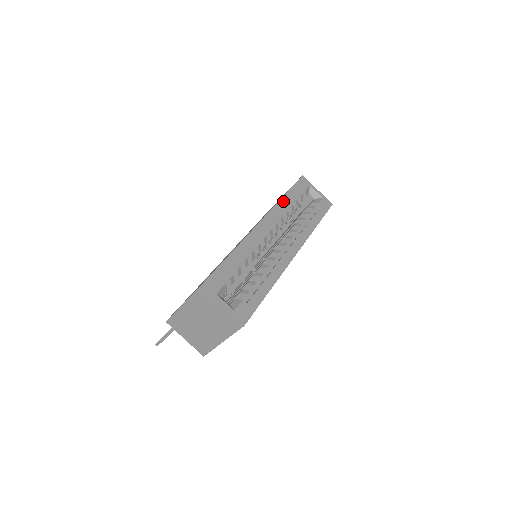
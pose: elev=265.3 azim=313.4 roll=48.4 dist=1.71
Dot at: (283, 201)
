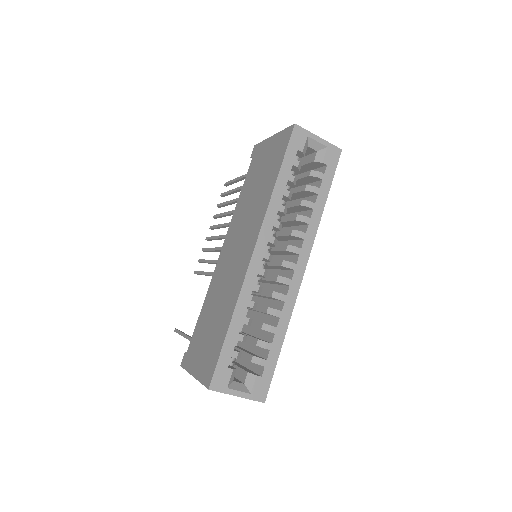
Dot at: (276, 195)
